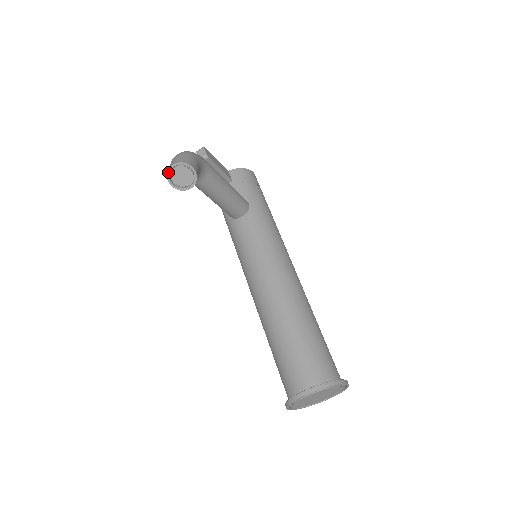
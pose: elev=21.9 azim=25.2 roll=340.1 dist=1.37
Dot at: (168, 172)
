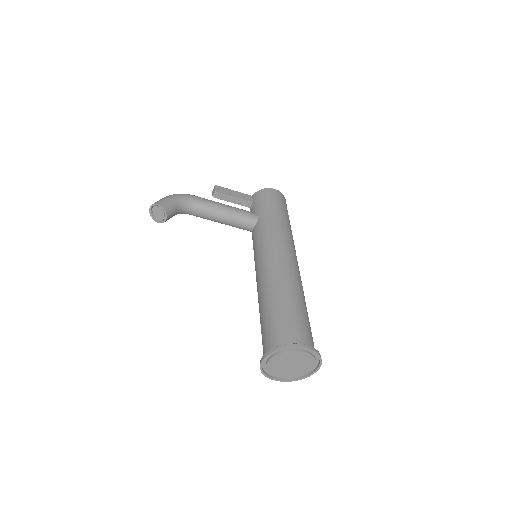
Dot at: (150, 214)
